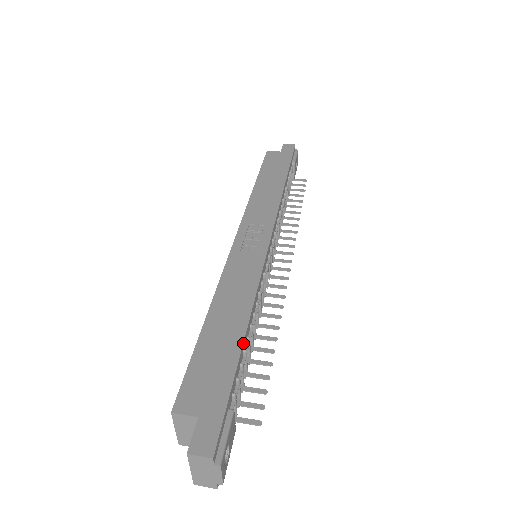
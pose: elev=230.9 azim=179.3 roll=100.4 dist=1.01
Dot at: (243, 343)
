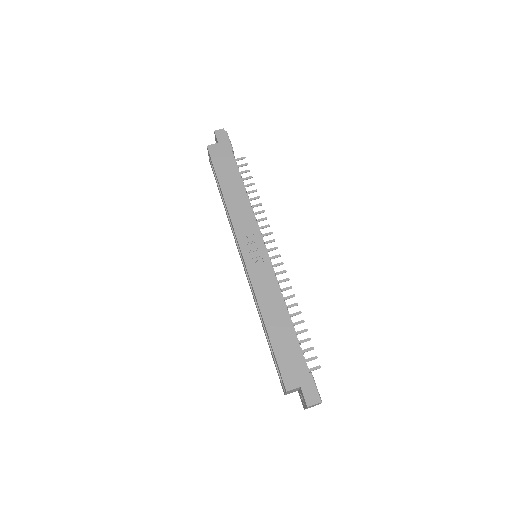
Dot at: (295, 334)
